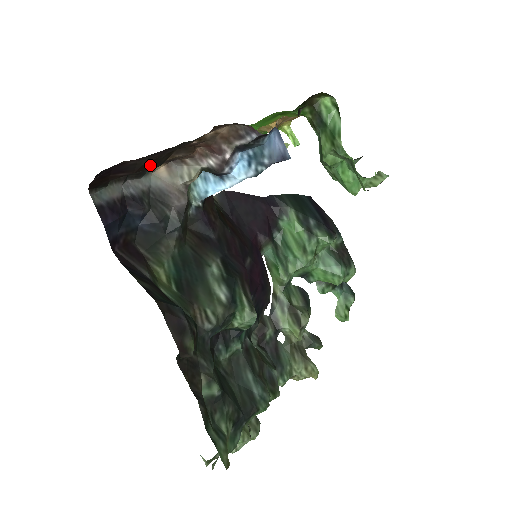
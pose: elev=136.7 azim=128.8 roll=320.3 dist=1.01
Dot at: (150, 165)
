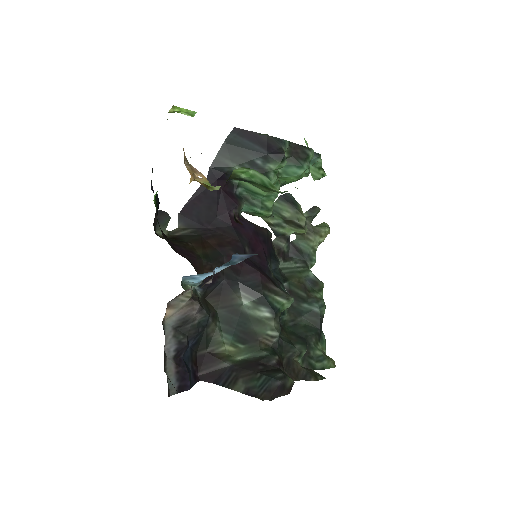
Dot at: occluded
